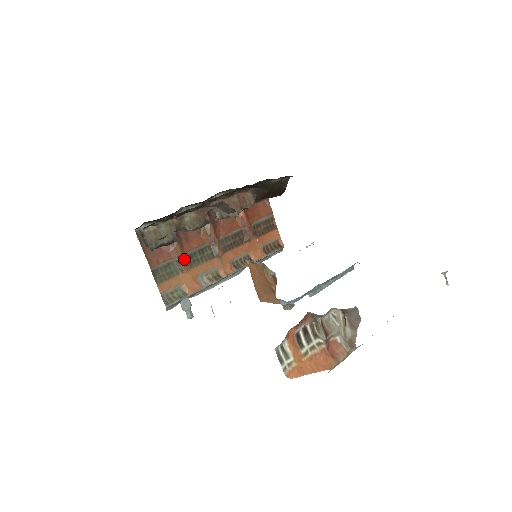
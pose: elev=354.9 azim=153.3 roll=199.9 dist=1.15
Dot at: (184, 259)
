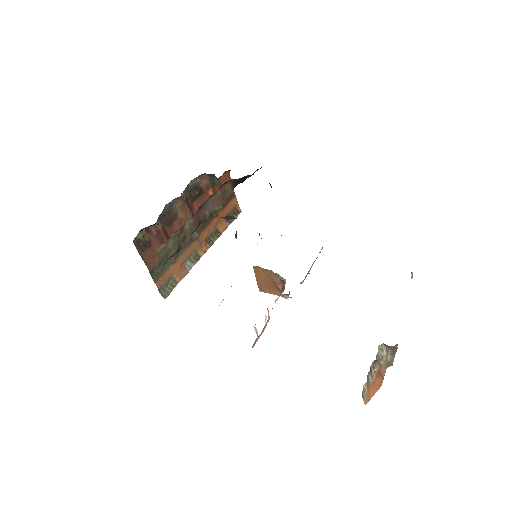
Dot at: occluded
